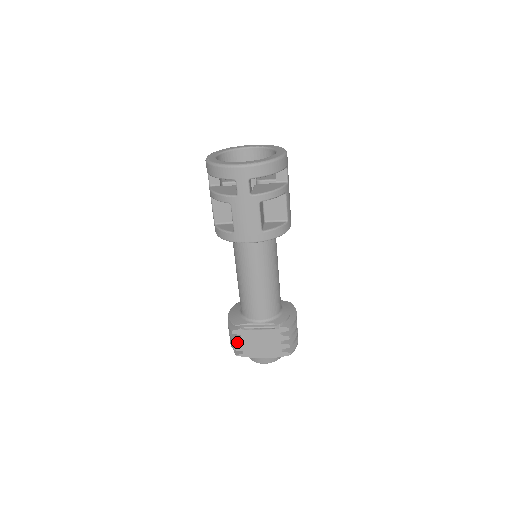
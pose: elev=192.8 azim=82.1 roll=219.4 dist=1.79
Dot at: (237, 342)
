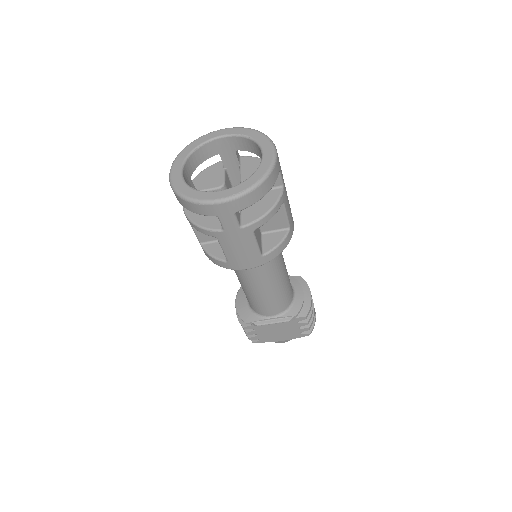
Dot at: (251, 334)
